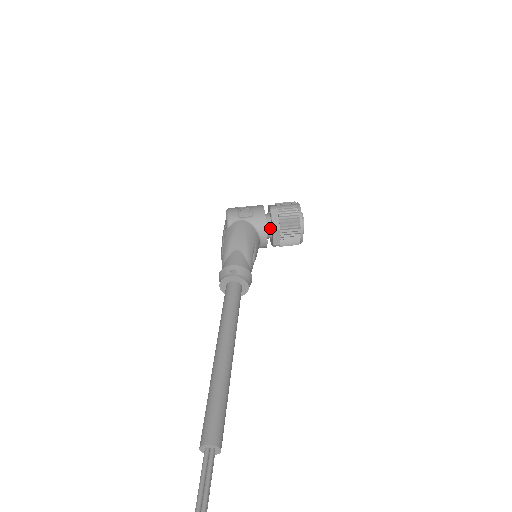
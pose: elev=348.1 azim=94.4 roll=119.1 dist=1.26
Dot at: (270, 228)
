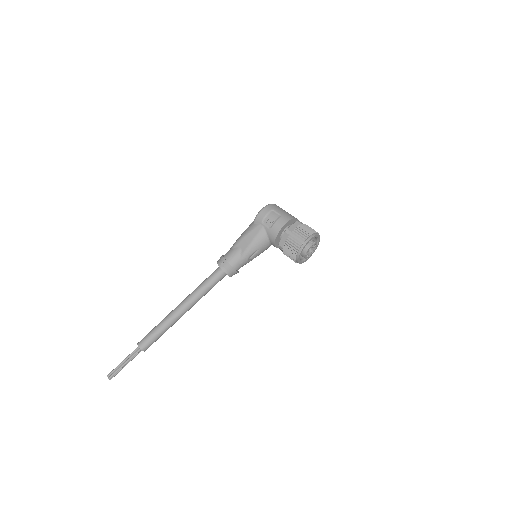
Dot at: occluded
